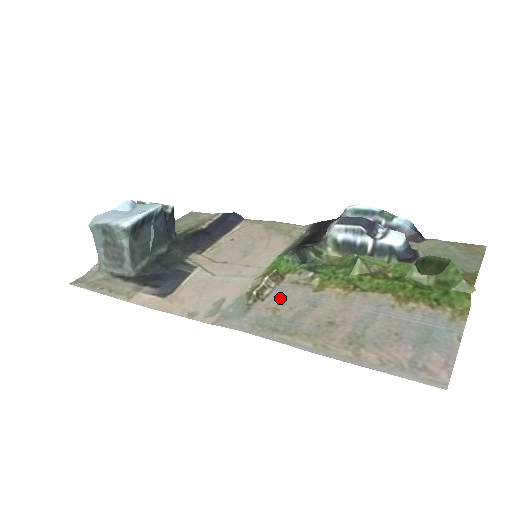
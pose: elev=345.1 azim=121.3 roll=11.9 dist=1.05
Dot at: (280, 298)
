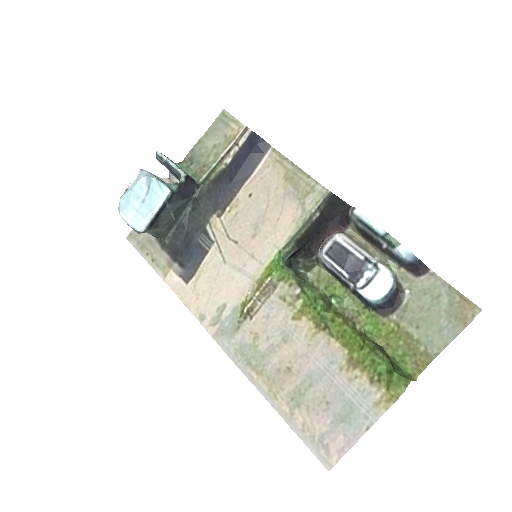
Dot at: (264, 320)
